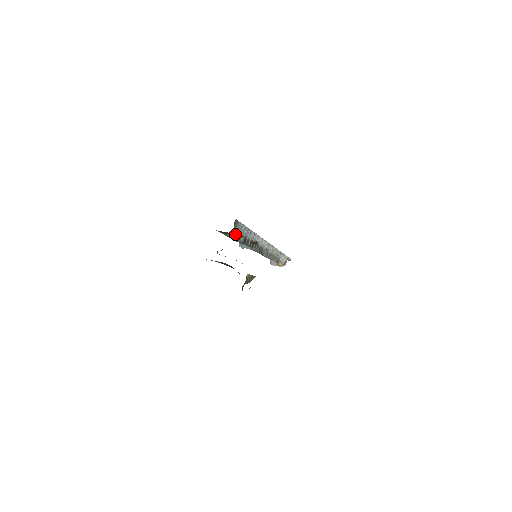
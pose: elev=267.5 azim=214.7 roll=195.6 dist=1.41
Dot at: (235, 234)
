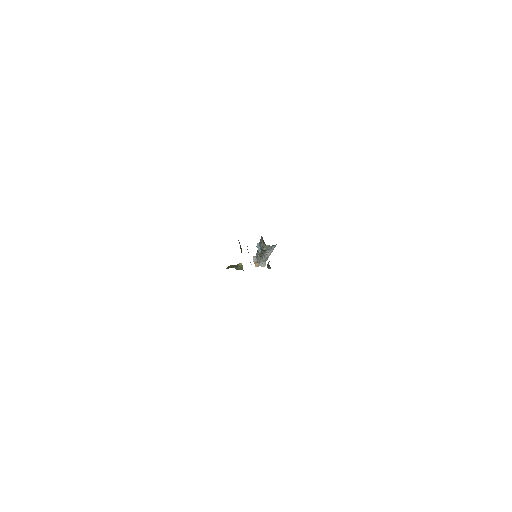
Dot at: (266, 247)
